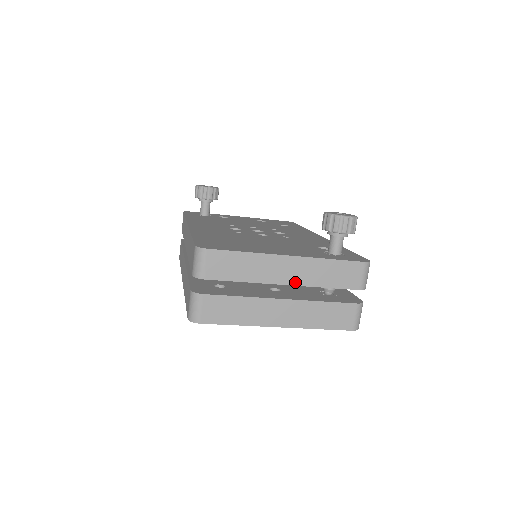
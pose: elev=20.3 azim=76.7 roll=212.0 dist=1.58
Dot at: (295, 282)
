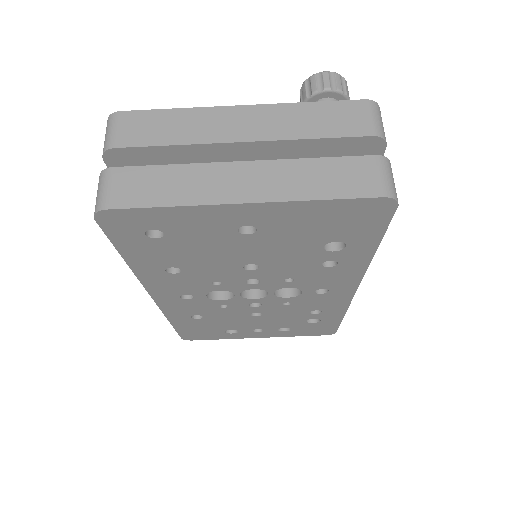
Dot at: (259, 137)
